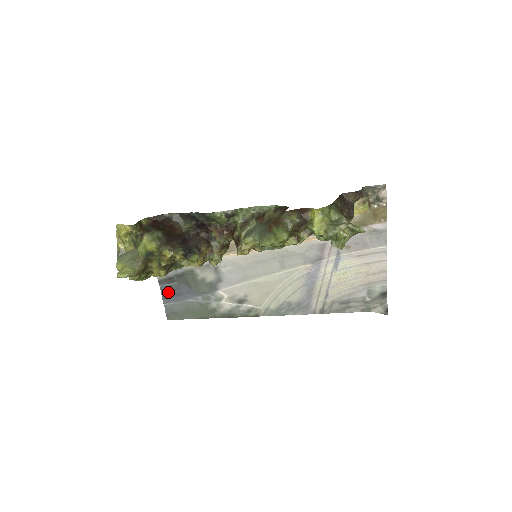
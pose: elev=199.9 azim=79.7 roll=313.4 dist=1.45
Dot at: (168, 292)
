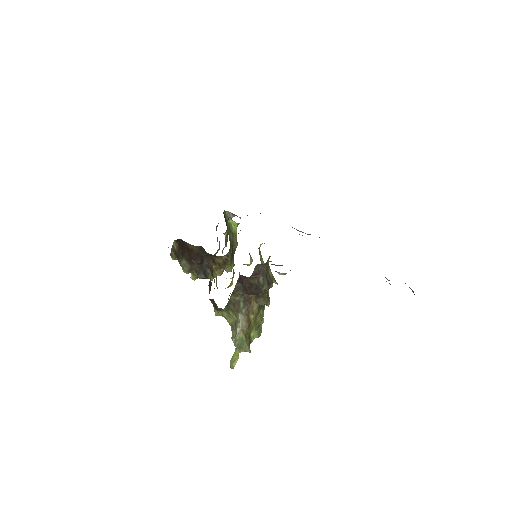
Dot at: occluded
